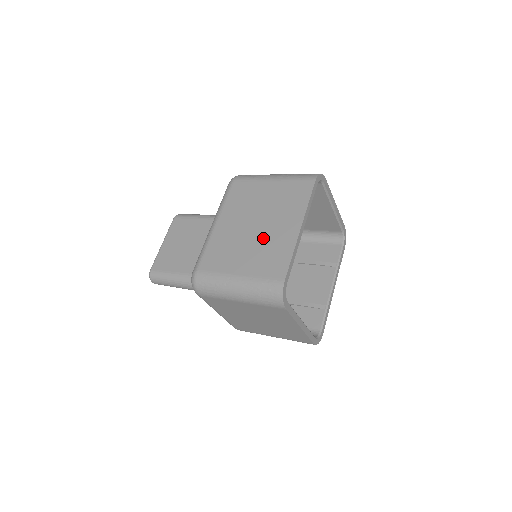
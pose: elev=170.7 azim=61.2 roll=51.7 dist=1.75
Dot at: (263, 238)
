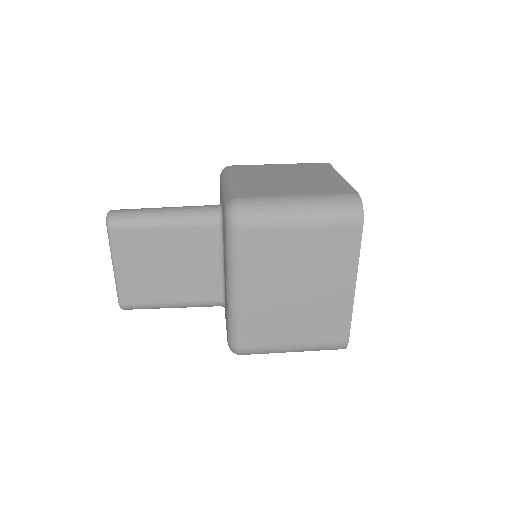
Dot at: (313, 304)
